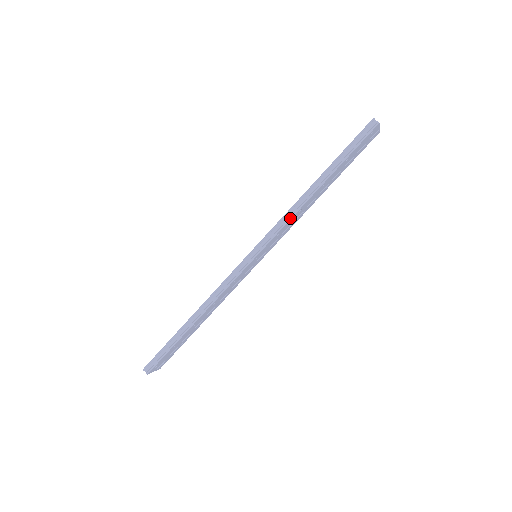
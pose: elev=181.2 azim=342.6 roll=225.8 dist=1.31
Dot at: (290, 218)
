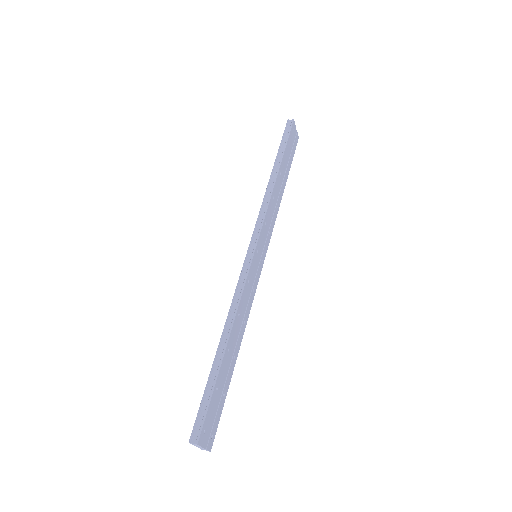
Dot at: (268, 203)
